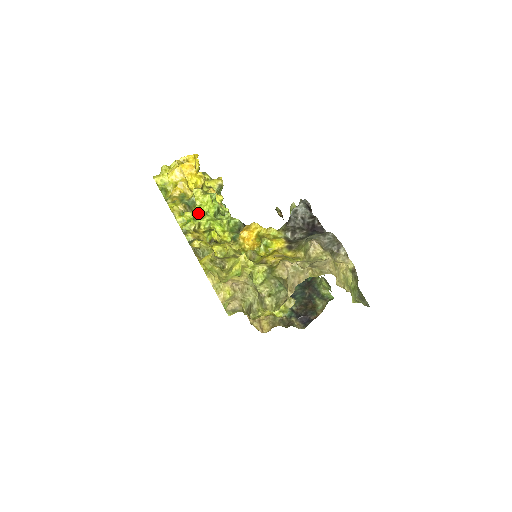
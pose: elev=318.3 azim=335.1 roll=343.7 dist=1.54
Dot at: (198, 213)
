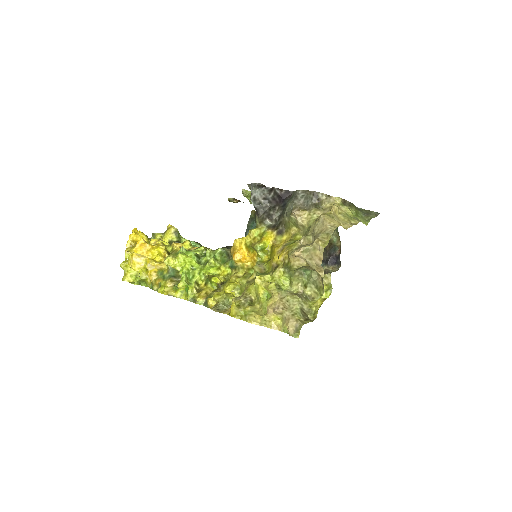
Dot at: (186, 275)
